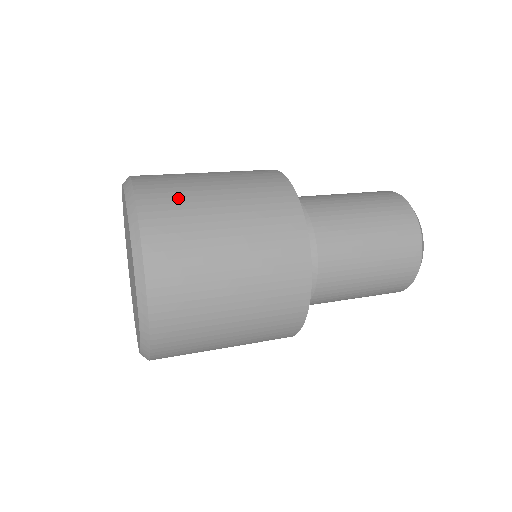
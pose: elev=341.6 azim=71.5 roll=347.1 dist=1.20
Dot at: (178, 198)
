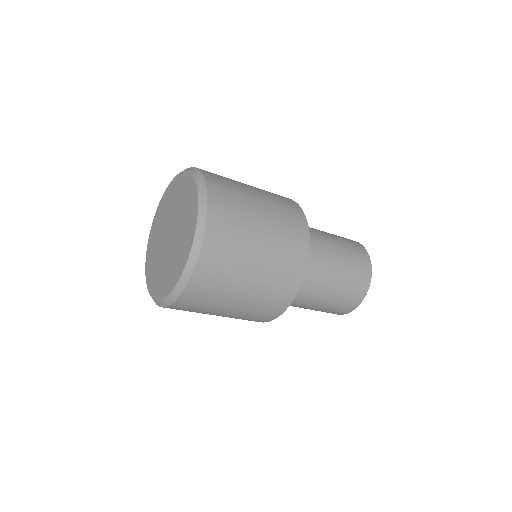
Dot at: occluded
